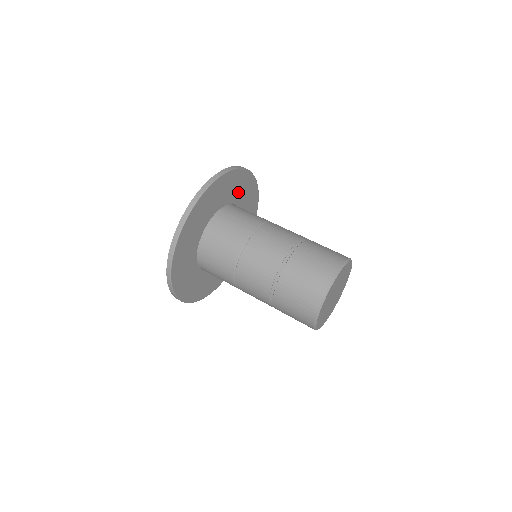
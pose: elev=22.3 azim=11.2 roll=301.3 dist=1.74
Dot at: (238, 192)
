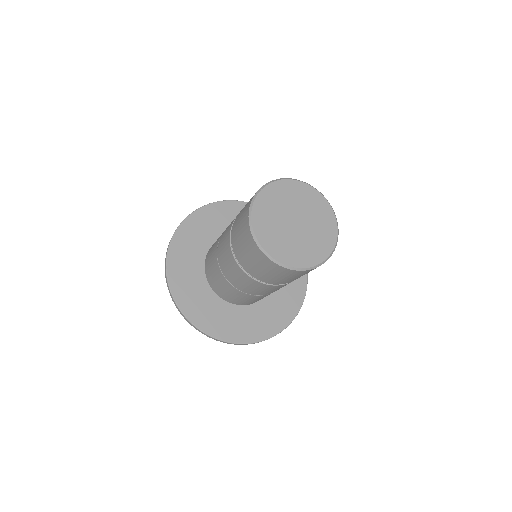
Dot at: occluded
